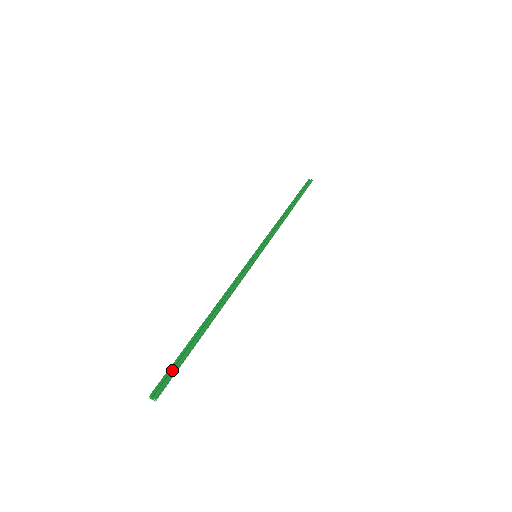
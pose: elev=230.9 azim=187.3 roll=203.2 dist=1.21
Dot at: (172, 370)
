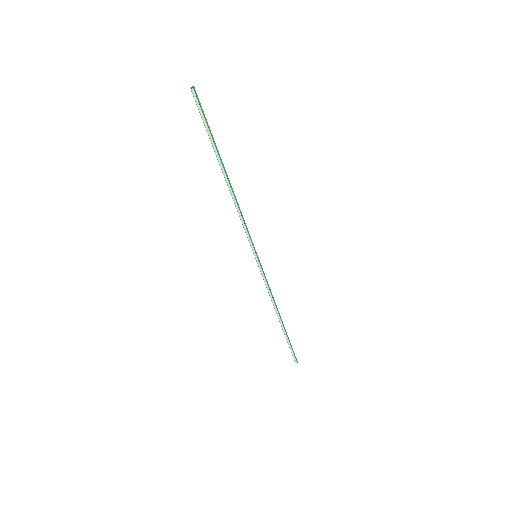
Dot at: (204, 117)
